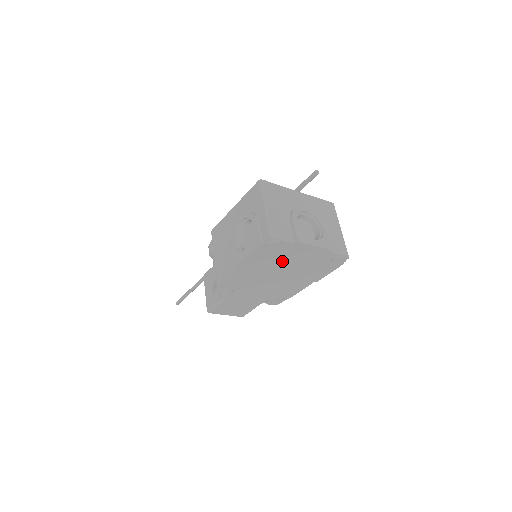
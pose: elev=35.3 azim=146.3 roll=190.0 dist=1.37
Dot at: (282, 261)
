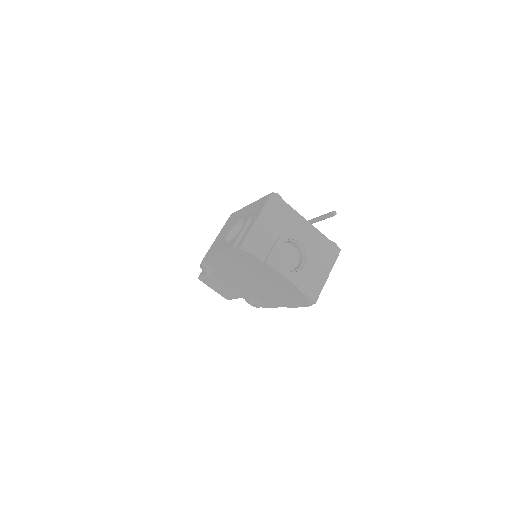
Dot at: (254, 271)
